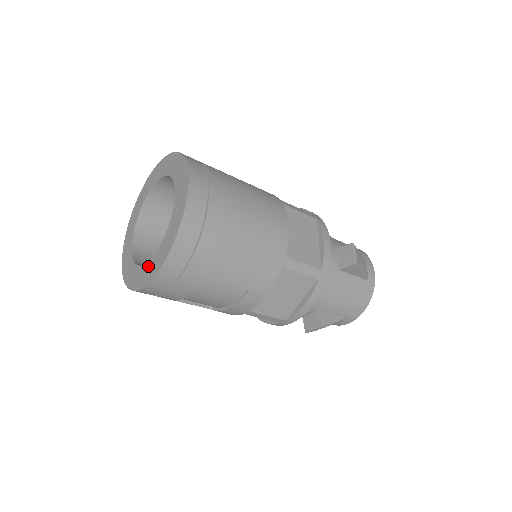
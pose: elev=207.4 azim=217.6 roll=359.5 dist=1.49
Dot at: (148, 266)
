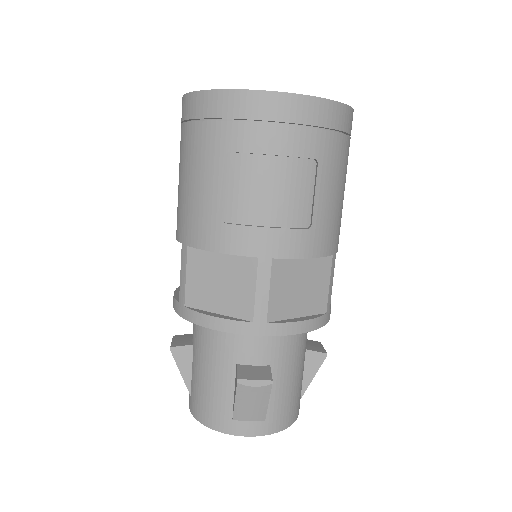
Dot at: occluded
